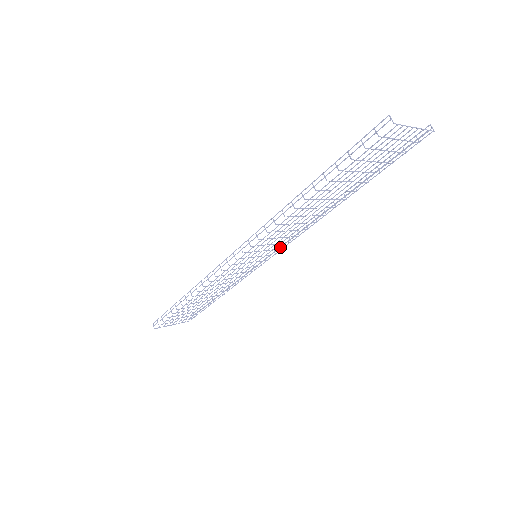
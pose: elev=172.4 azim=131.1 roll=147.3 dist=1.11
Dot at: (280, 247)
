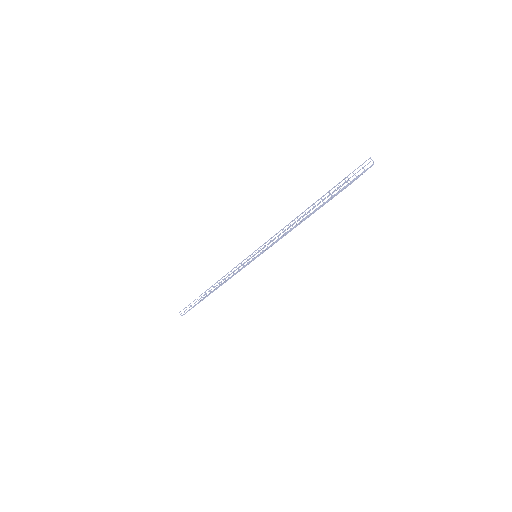
Dot at: occluded
